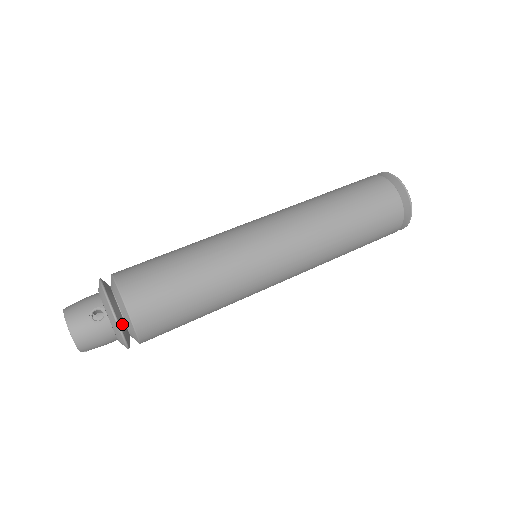
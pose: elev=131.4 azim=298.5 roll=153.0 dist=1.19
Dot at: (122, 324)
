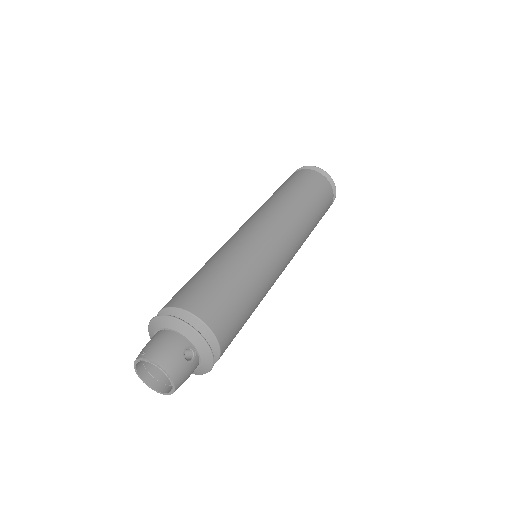
Dot at: occluded
